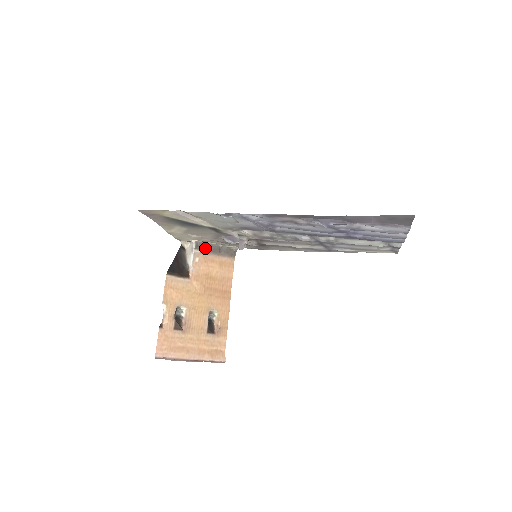
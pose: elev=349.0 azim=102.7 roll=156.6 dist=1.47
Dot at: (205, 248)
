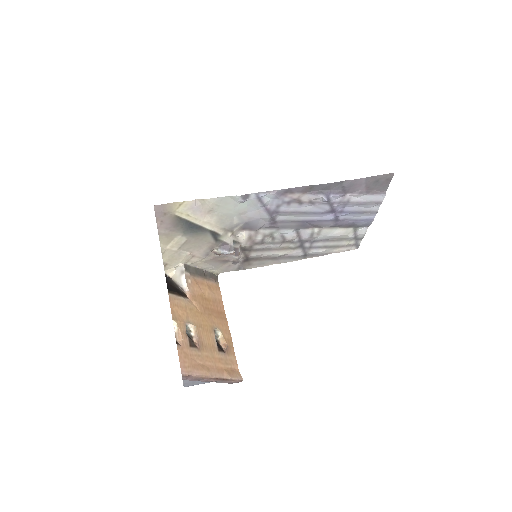
Dot at: (193, 271)
